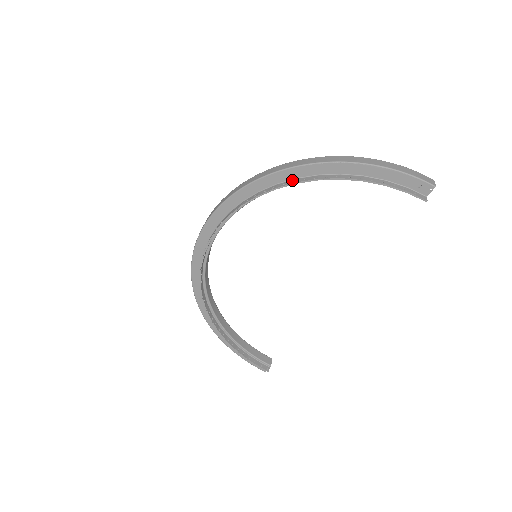
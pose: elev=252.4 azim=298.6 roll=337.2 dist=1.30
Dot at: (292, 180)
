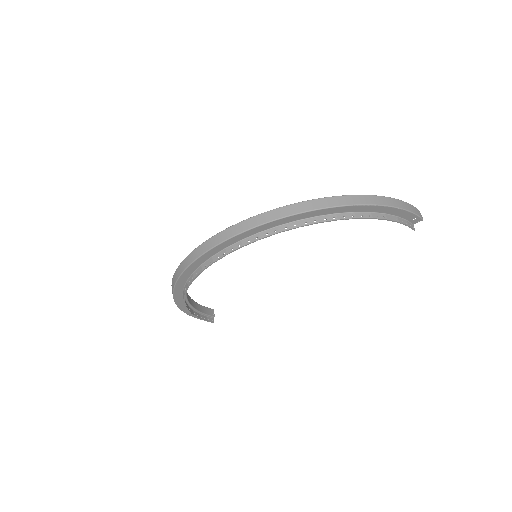
Dot at: (332, 215)
